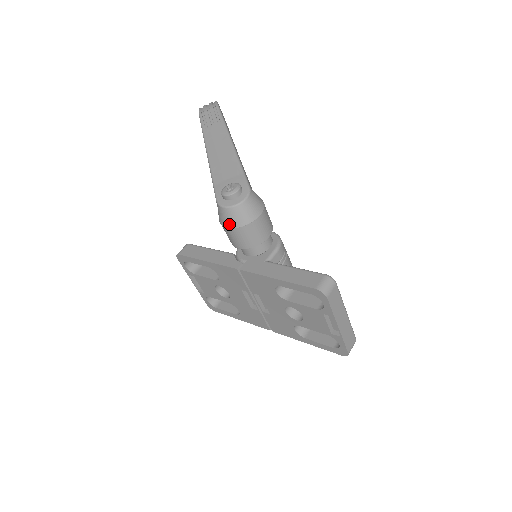
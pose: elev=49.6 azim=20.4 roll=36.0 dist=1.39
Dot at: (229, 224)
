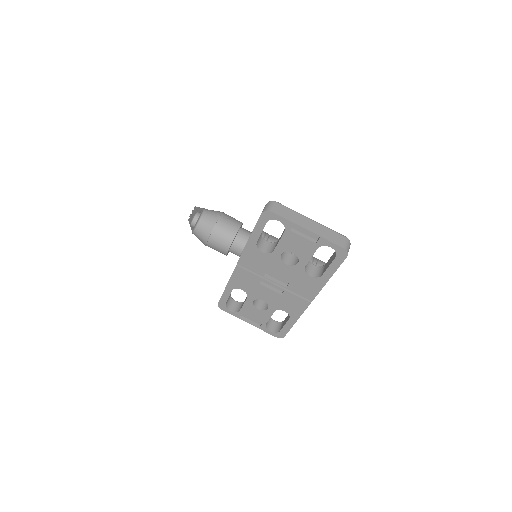
Dot at: (205, 237)
